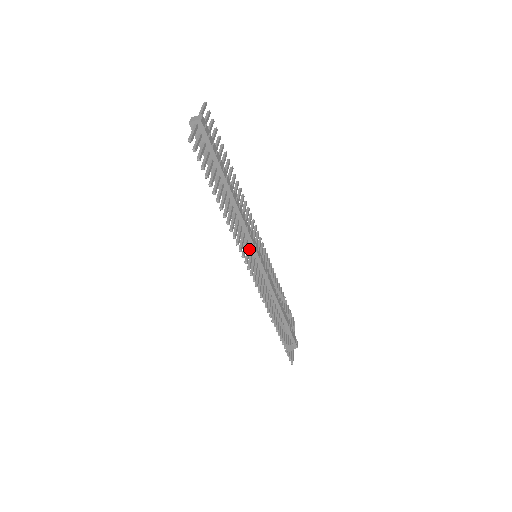
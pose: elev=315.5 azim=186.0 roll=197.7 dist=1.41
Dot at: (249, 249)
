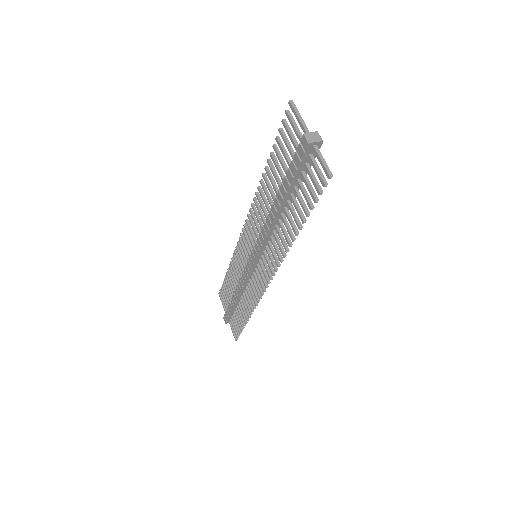
Dot at: (267, 256)
